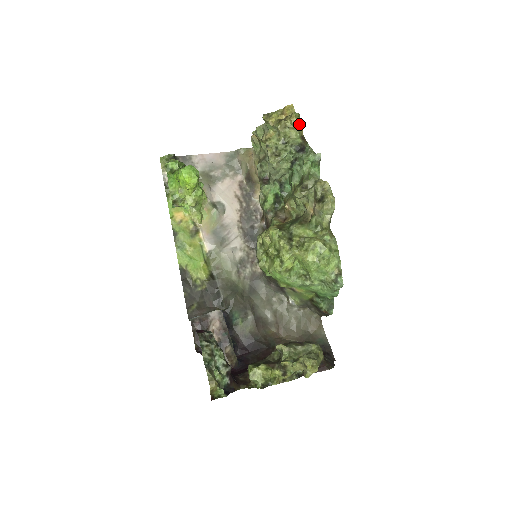
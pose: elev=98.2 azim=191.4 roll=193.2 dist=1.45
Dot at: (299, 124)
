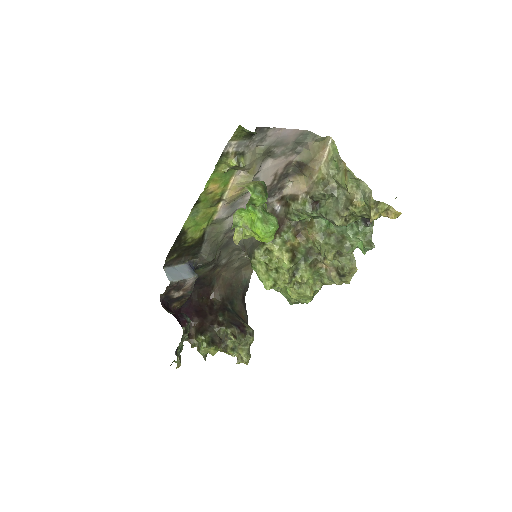
Dot at: occluded
